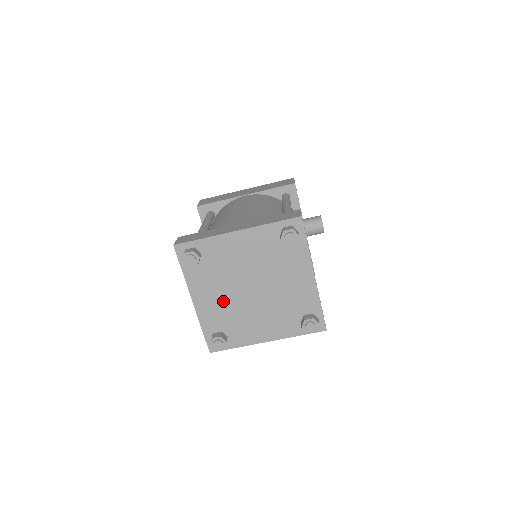
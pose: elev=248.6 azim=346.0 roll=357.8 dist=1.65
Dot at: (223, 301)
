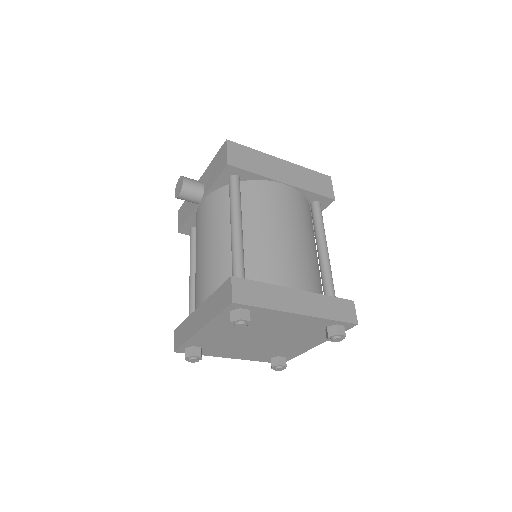
Dot at: (228, 337)
